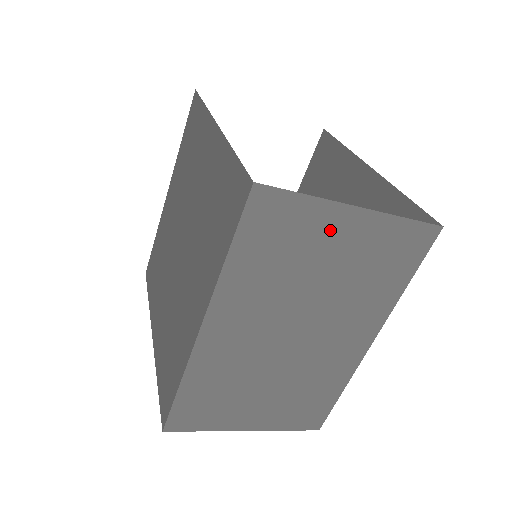
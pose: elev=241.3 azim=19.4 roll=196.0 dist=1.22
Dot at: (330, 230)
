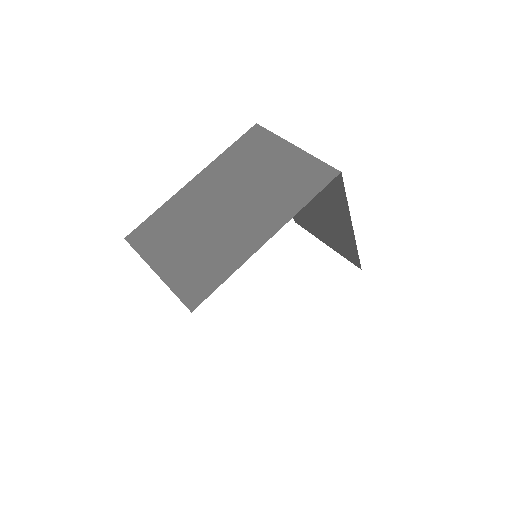
Dot at: (277, 153)
